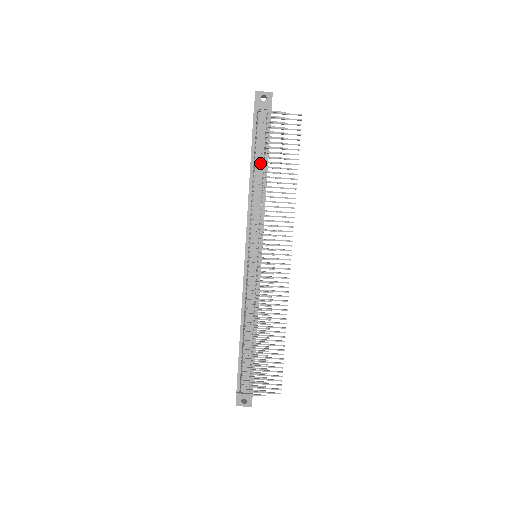
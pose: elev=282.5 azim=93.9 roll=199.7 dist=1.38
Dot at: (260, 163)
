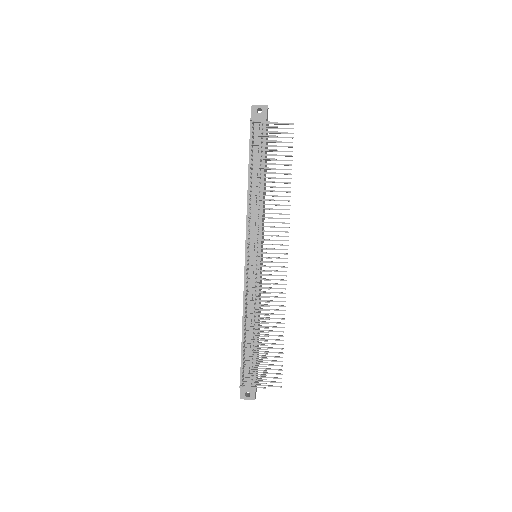
Dot at: (257, 169)
